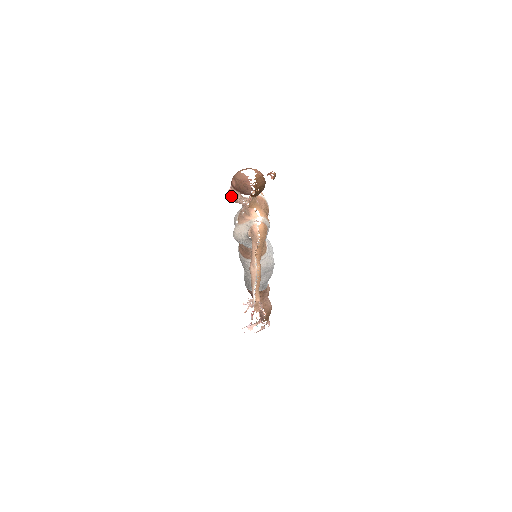
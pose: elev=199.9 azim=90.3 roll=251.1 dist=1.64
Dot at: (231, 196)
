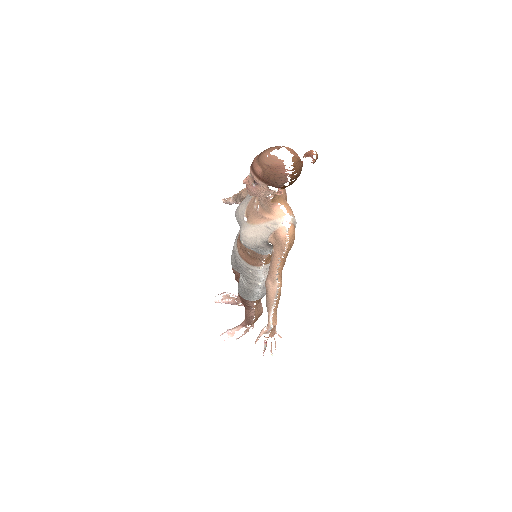
Dot at: (247, 187)
